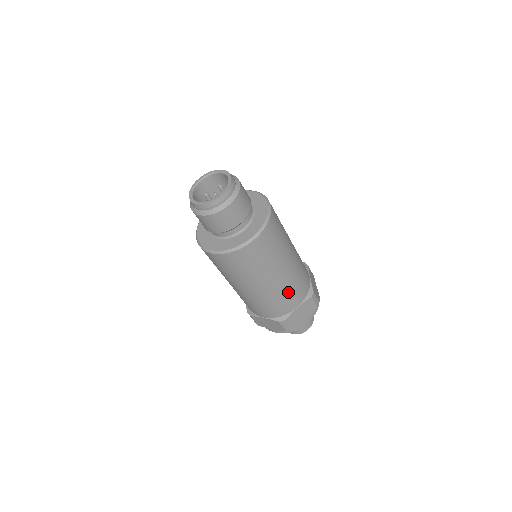
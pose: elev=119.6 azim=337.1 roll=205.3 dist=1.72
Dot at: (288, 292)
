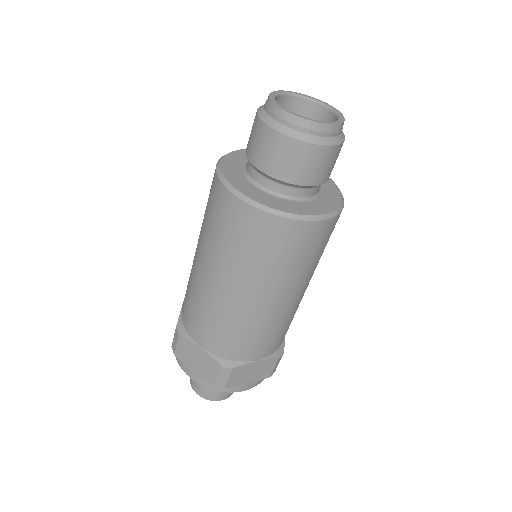
Dot at: (269, 331)
